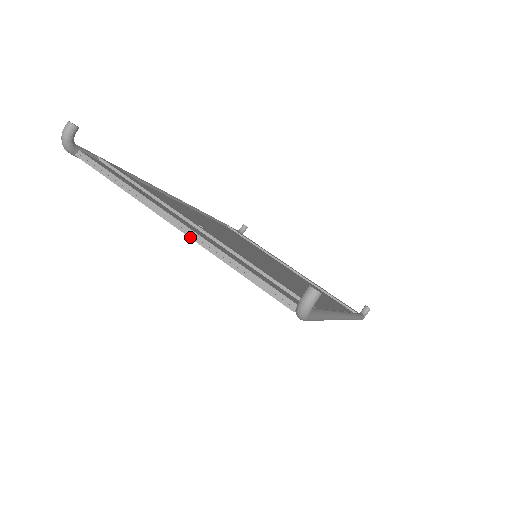
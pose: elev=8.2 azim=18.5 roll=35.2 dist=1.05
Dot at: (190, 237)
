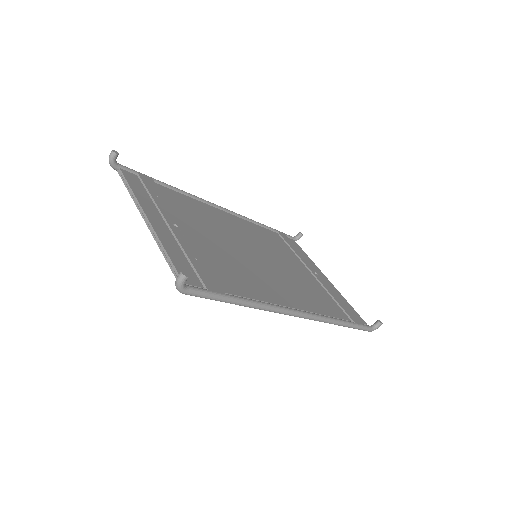
Dot at: (150, 231)
